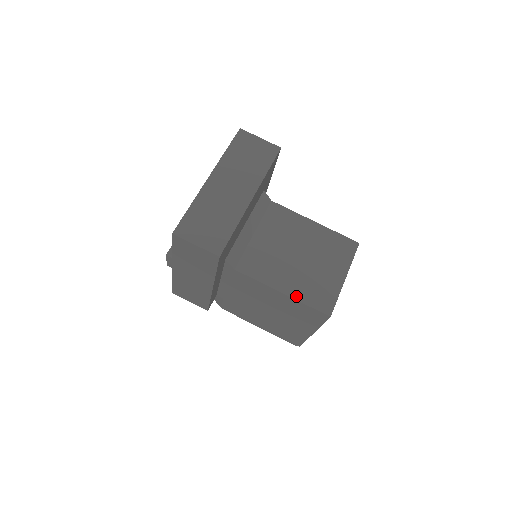
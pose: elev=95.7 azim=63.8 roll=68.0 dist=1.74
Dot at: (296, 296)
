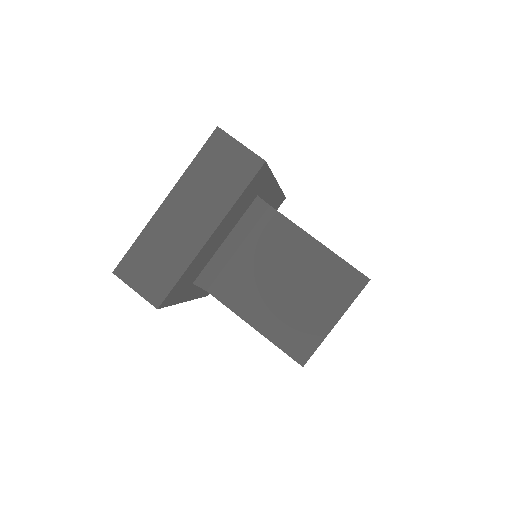
Dot at: (269, 335)
